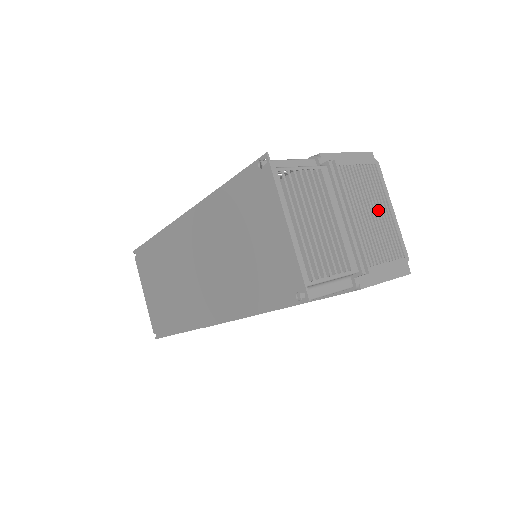
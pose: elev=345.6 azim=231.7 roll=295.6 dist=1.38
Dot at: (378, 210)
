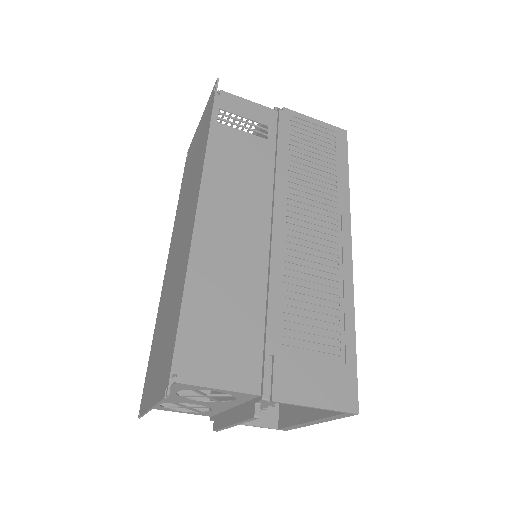
Dot at: occluded
